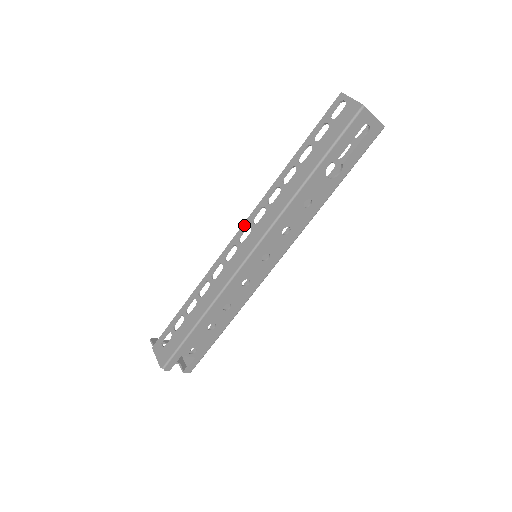
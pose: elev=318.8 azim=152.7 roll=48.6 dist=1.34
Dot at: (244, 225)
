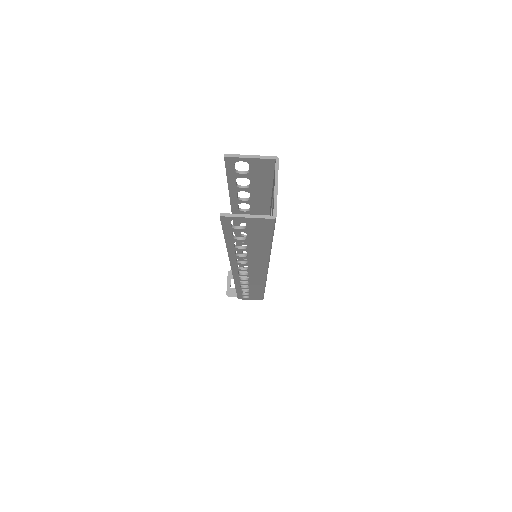
Dot at: (234, 272)
